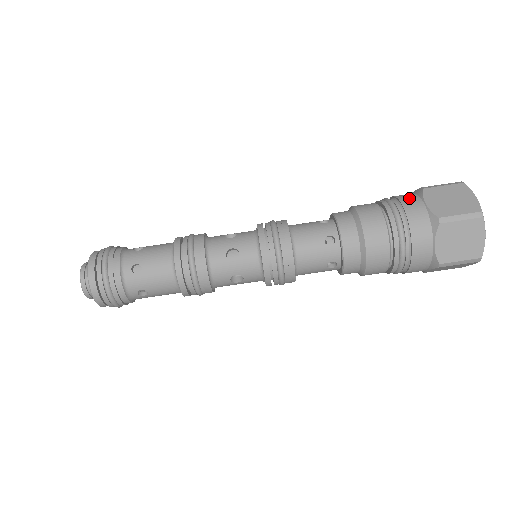
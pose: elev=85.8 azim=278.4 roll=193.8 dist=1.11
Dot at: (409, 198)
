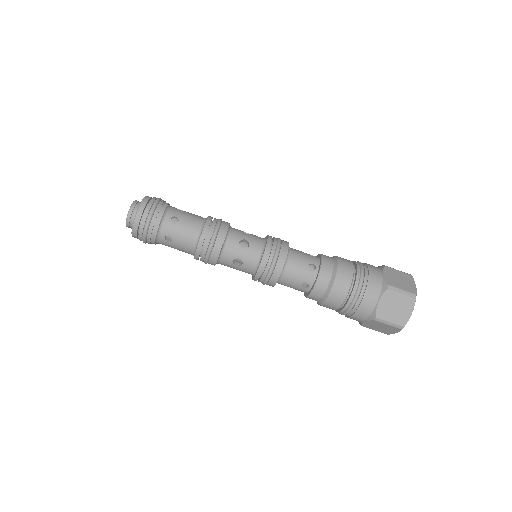
Dot at: (373, 290)
